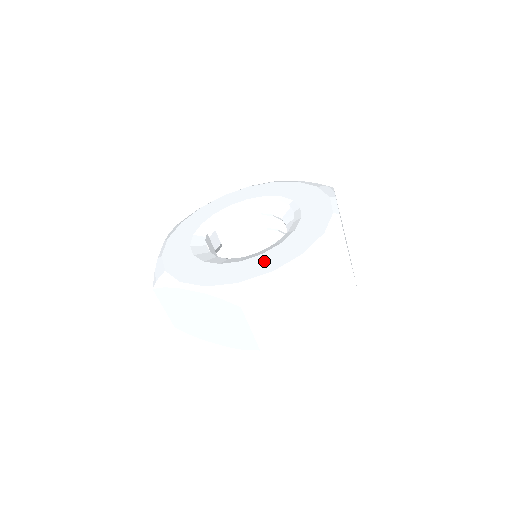
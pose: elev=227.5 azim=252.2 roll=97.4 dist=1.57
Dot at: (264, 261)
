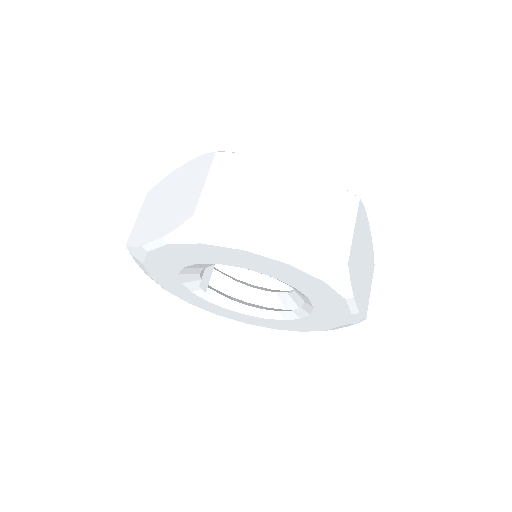
Dot at: (290, 325)
